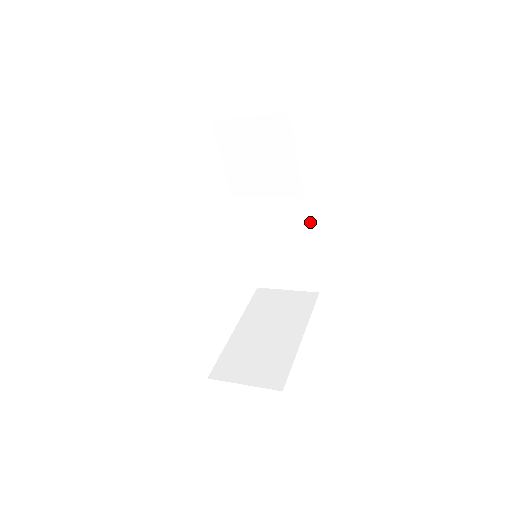
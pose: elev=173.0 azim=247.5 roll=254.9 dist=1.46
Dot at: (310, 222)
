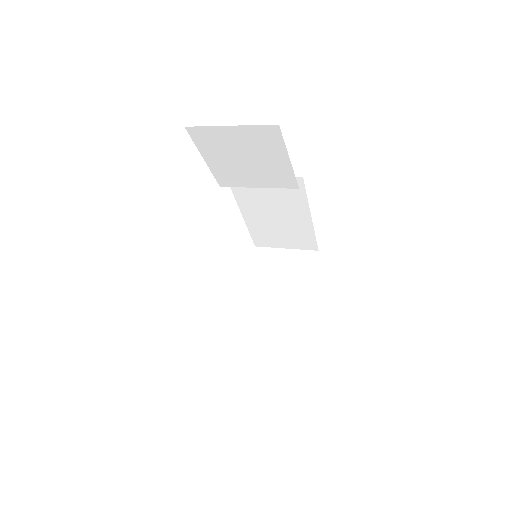
Dot at: (306, 200)
